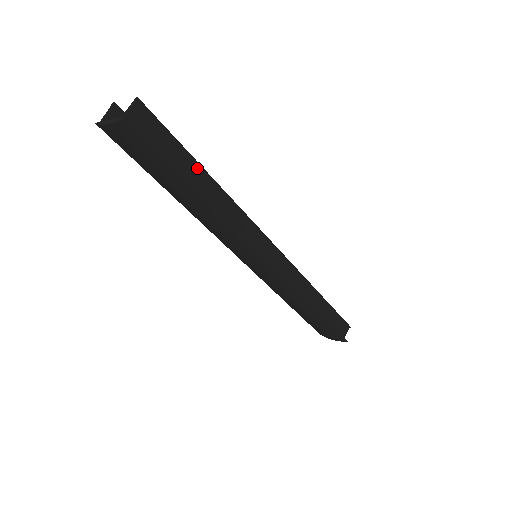
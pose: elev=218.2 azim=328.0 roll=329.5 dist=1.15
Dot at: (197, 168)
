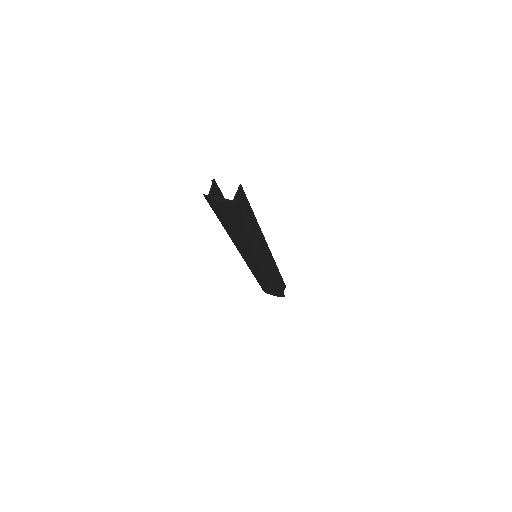
Dot at: (253, 216)
